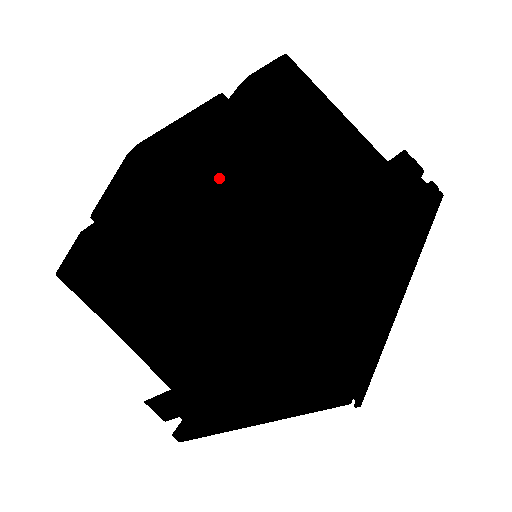
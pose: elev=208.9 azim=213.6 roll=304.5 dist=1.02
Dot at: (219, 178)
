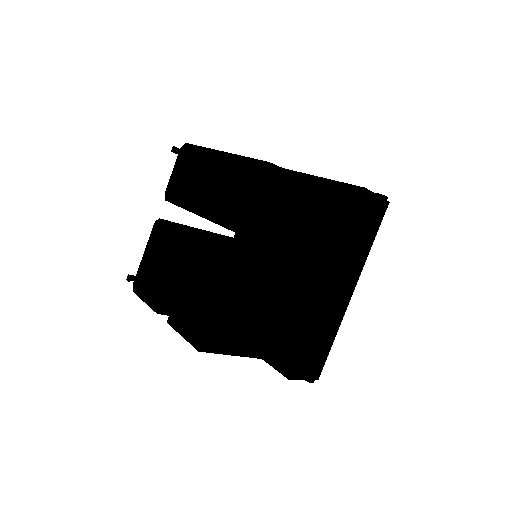
Dot at: (245, 329)
